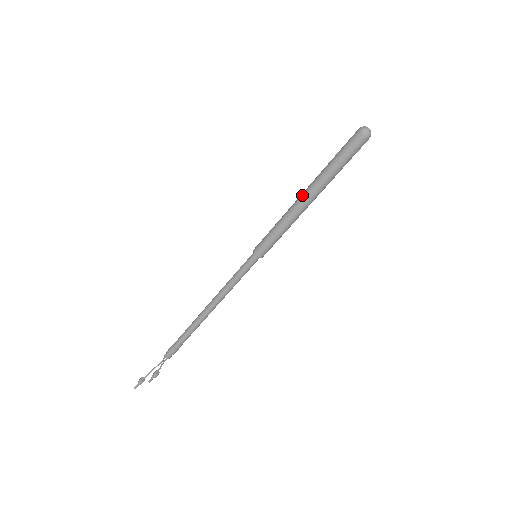
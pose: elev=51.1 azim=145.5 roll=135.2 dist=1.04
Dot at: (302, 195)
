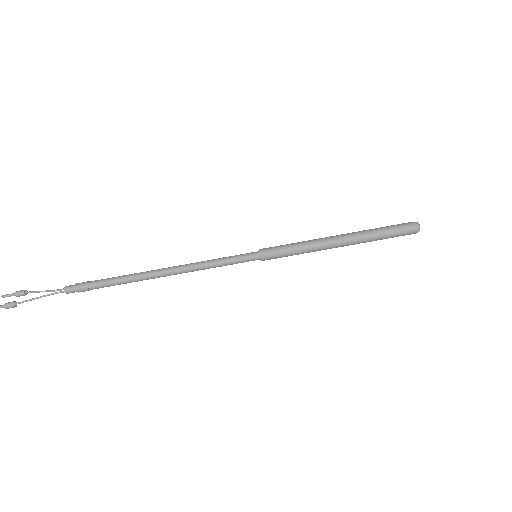
Dot at: (340, 240)
